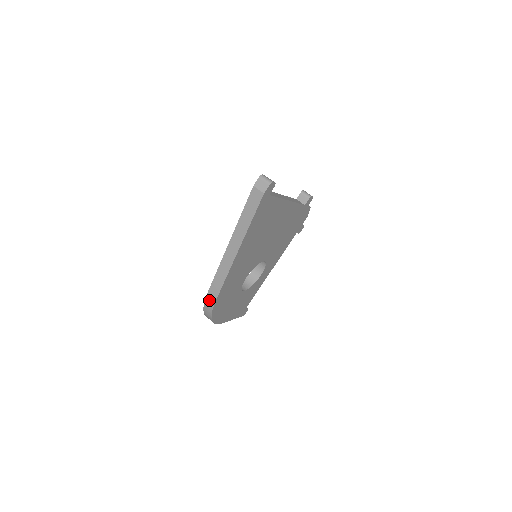
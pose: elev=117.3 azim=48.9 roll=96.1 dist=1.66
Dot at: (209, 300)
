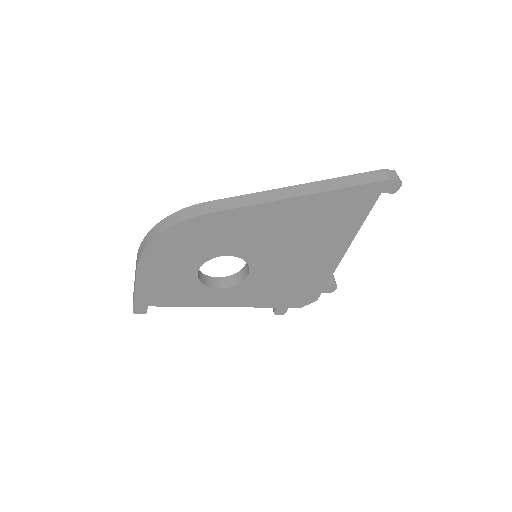
Dot at: (197, 208)
